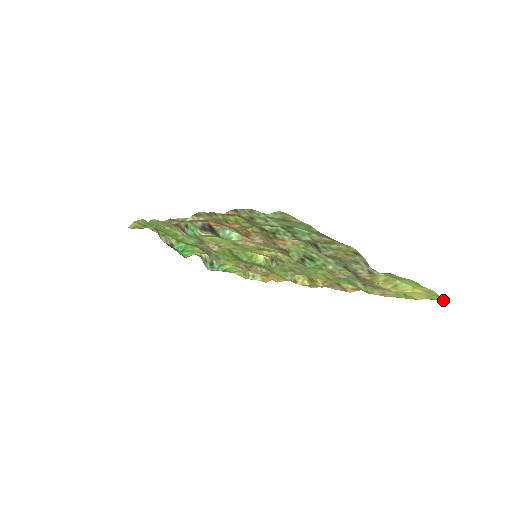
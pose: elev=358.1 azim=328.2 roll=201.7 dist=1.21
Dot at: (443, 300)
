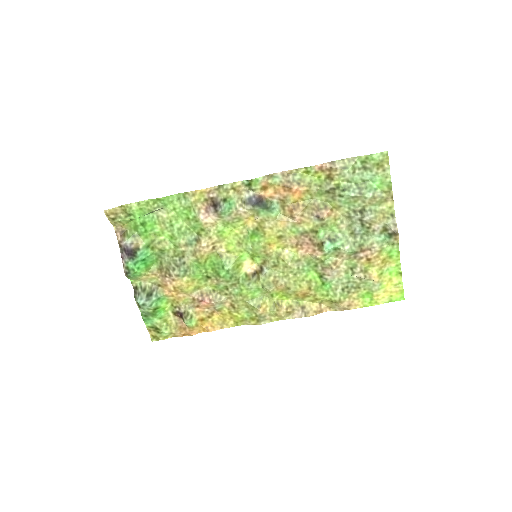
Dot at: (399, 299)
